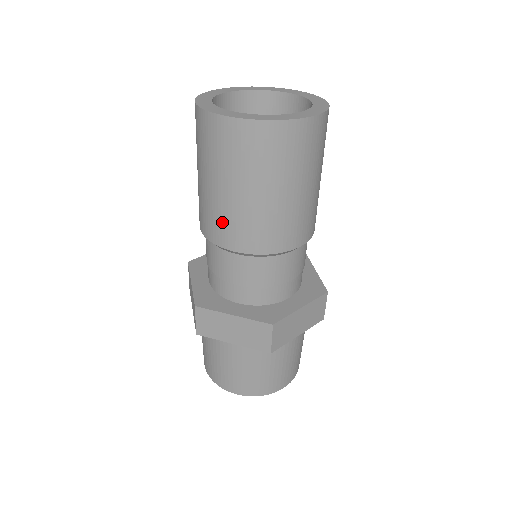
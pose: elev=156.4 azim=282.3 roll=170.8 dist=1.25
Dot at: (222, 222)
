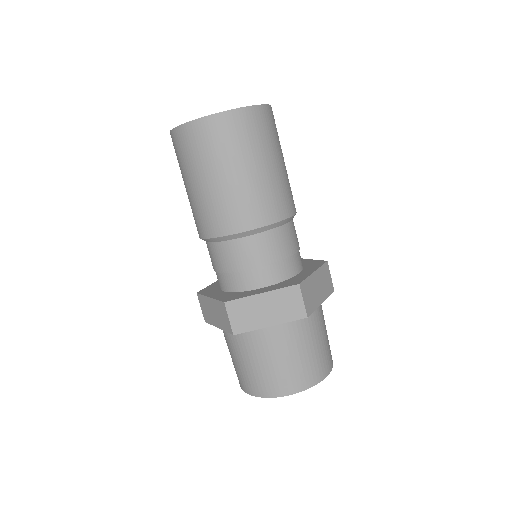
Dot at: (225, 210)
